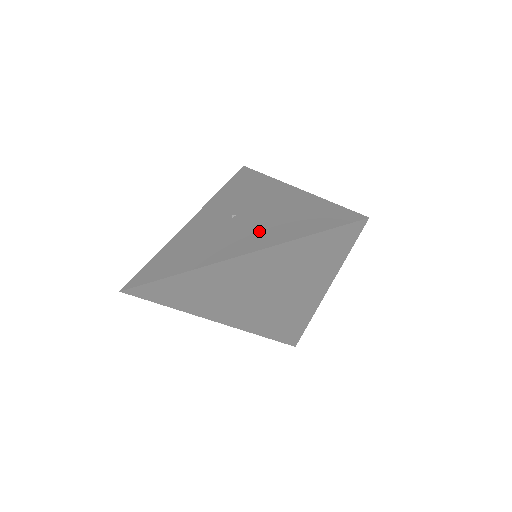
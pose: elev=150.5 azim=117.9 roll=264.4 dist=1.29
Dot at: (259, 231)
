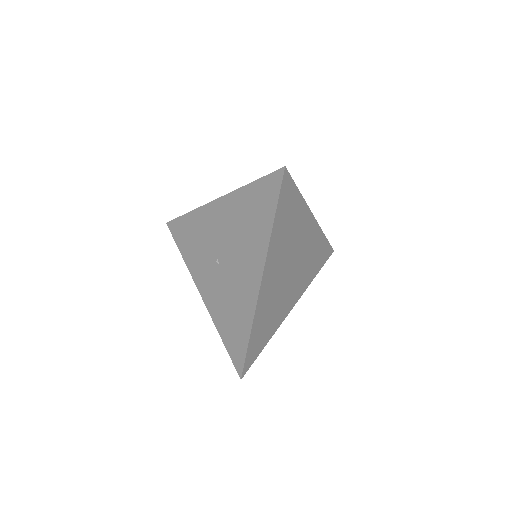
Dot at: (246, 252)
